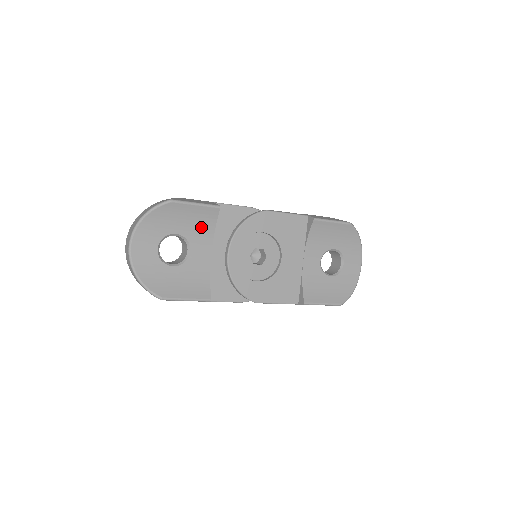
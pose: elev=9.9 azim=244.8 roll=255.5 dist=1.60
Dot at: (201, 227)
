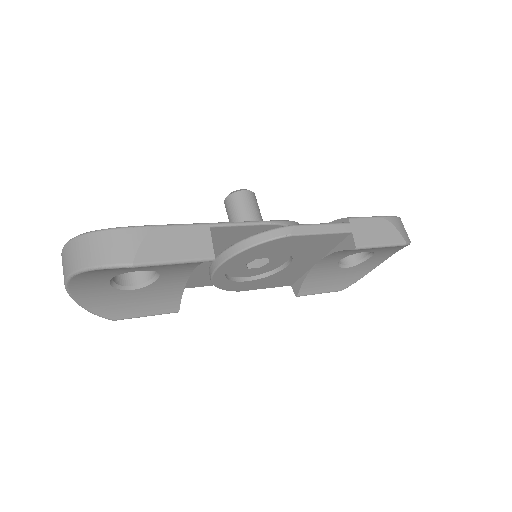
Dot at: (180, 264)
